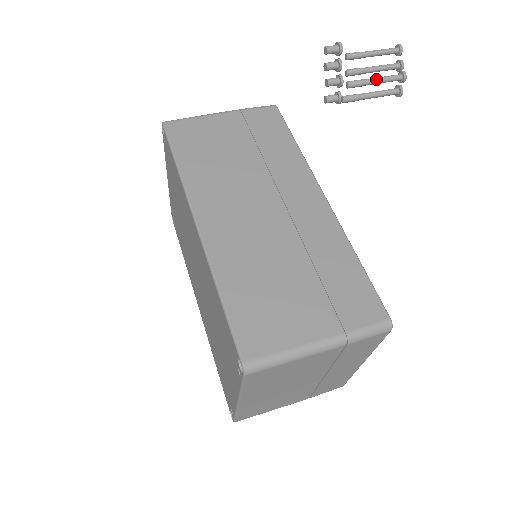
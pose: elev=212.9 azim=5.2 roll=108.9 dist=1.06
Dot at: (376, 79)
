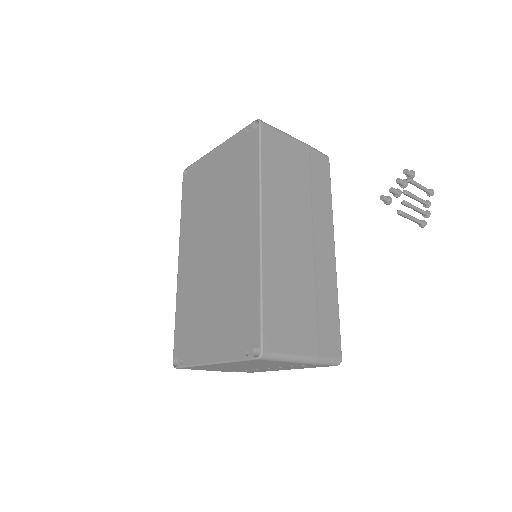
Dot at: (417, 208)
